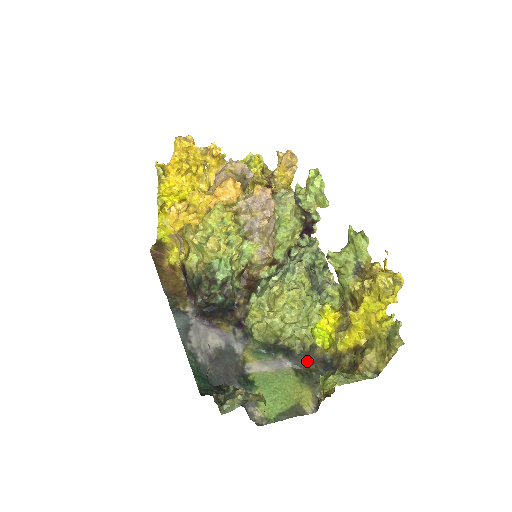
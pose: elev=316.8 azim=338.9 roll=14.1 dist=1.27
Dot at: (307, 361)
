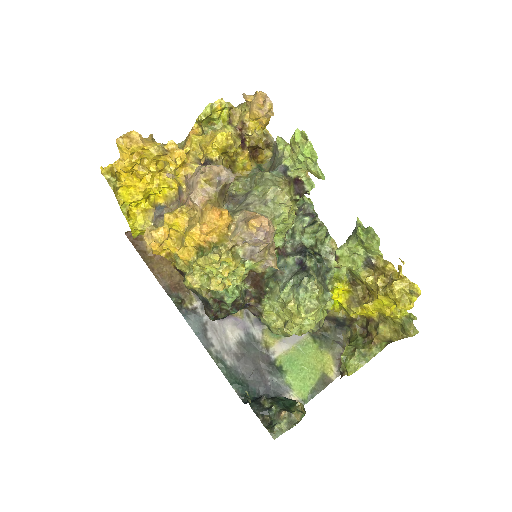
Dot at: occluded
